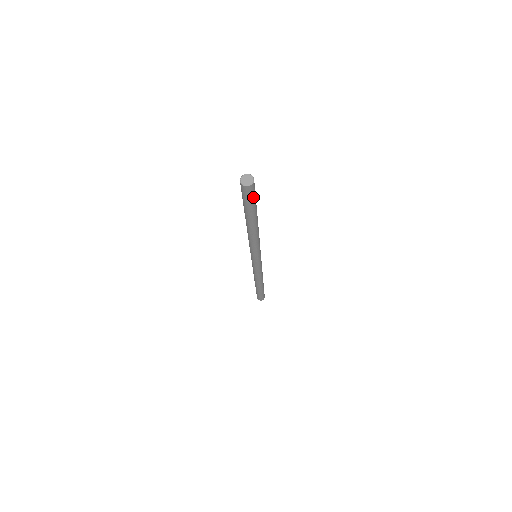
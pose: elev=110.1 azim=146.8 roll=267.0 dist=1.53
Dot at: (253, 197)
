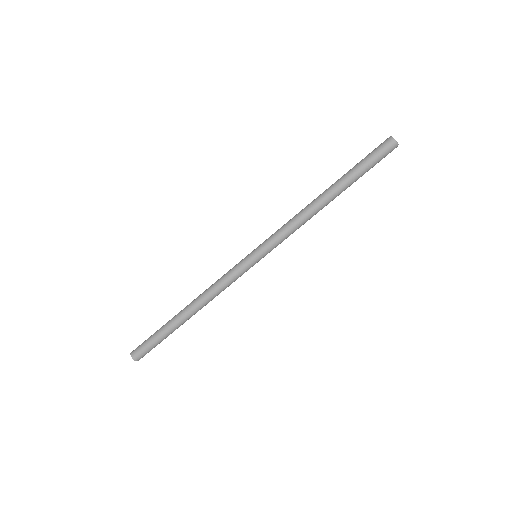
Dot at: (379, 161)
